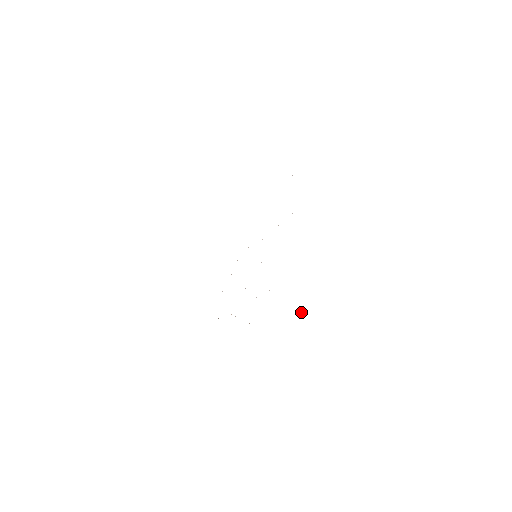
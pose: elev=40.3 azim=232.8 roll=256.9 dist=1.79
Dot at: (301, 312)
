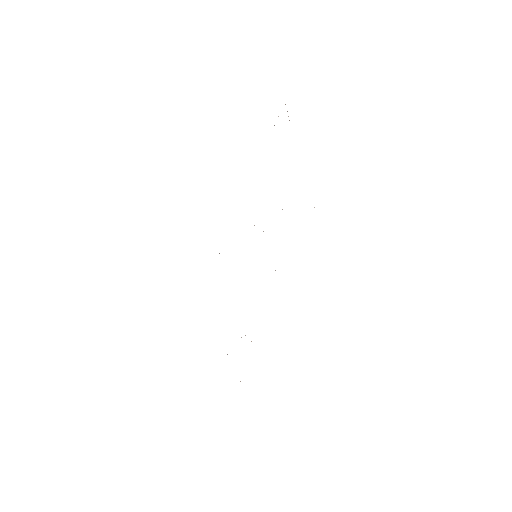
Dot at: occluded
